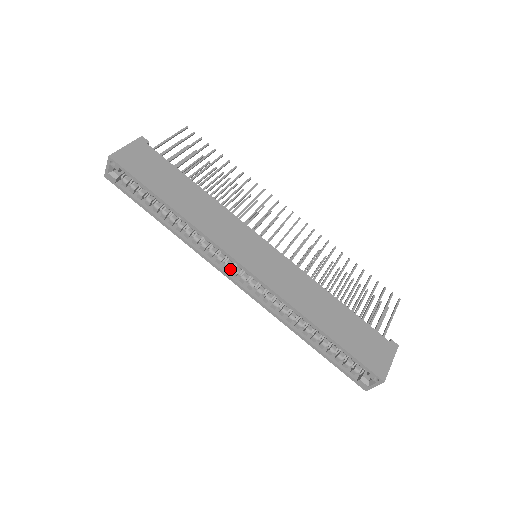
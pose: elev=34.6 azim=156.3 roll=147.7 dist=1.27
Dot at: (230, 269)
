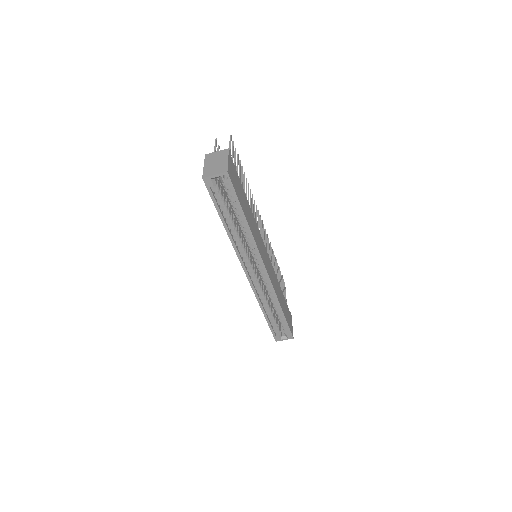
Dot at: (248, 266)
